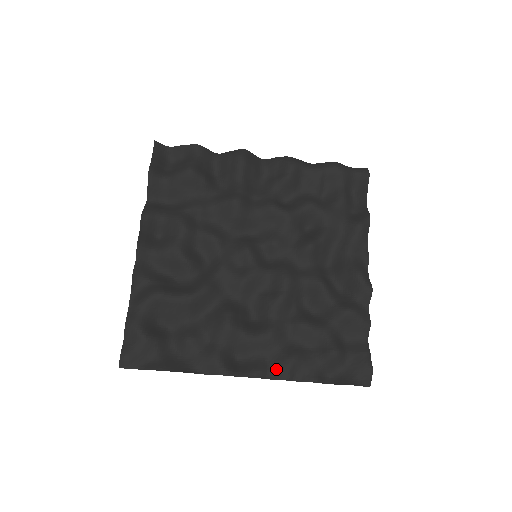
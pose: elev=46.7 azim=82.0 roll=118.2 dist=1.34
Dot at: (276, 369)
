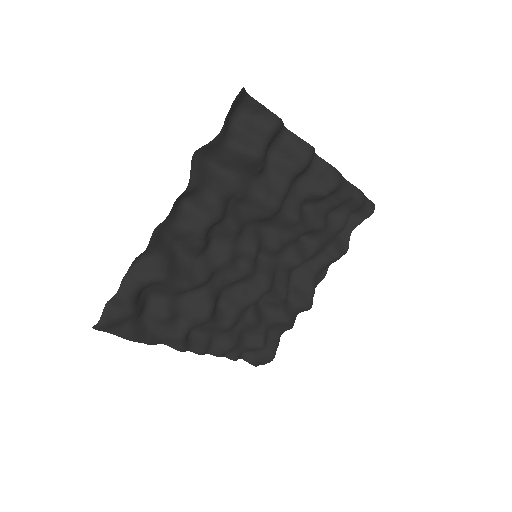
Dot at: (217, 348)
